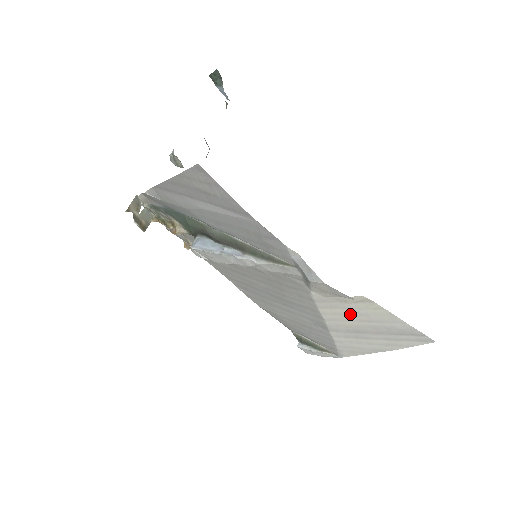
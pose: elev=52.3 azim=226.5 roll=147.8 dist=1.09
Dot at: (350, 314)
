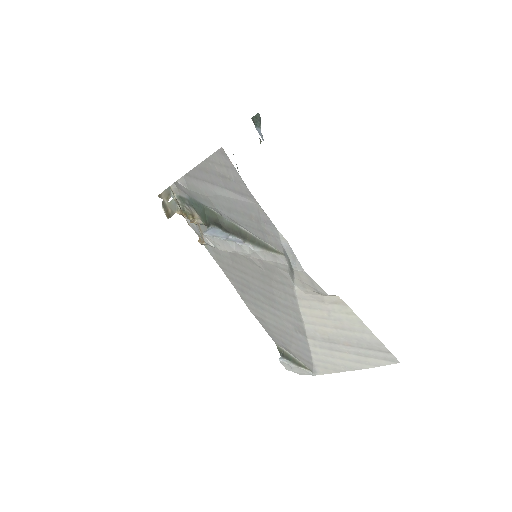
Dot at: (326, 318)
